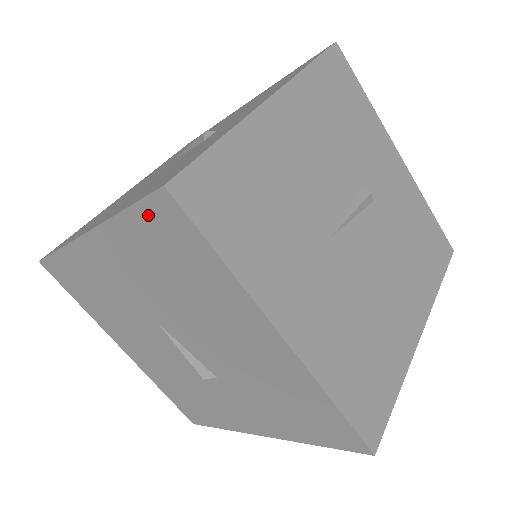
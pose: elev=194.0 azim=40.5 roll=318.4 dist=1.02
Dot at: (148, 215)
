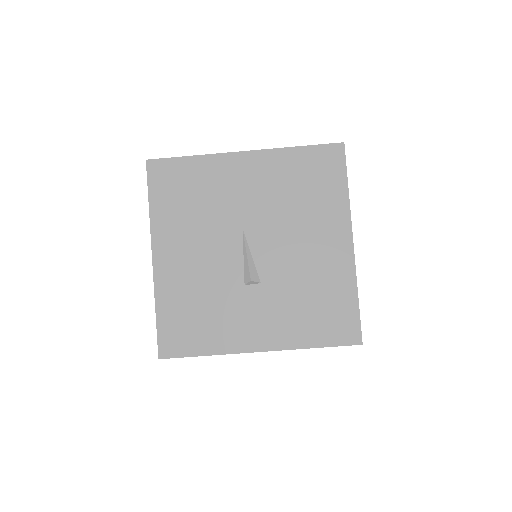
Dot at: (318, 153)
